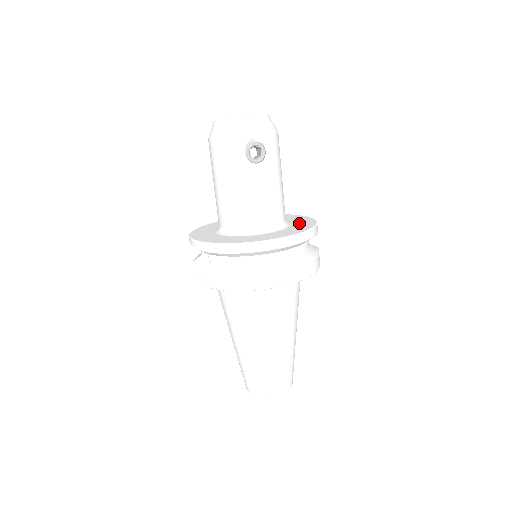
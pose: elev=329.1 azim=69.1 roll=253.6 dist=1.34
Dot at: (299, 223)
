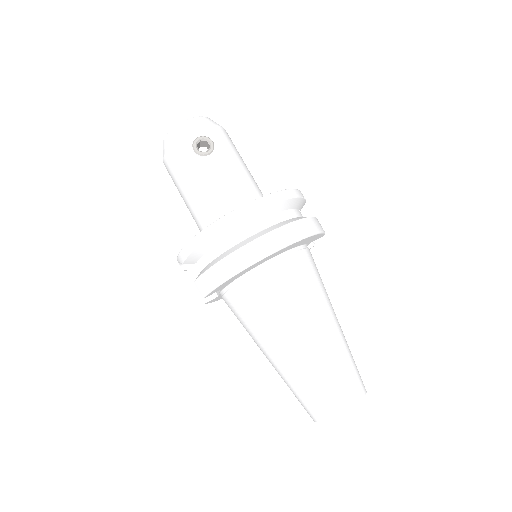
Dot at: occluded
